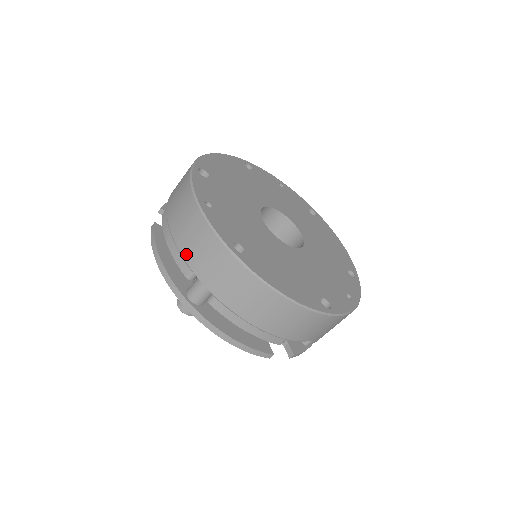
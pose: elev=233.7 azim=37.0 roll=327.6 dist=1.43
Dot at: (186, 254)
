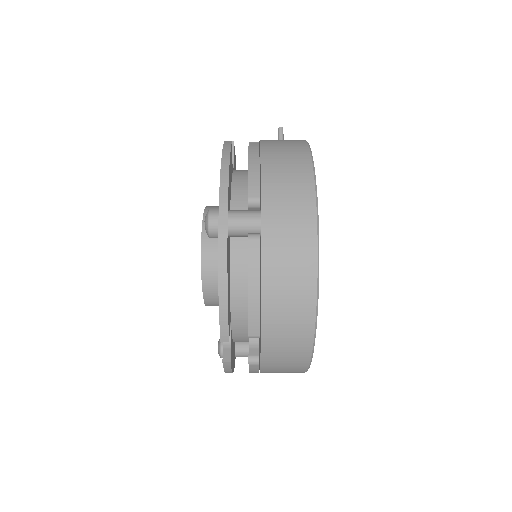
Dot at: occluded
